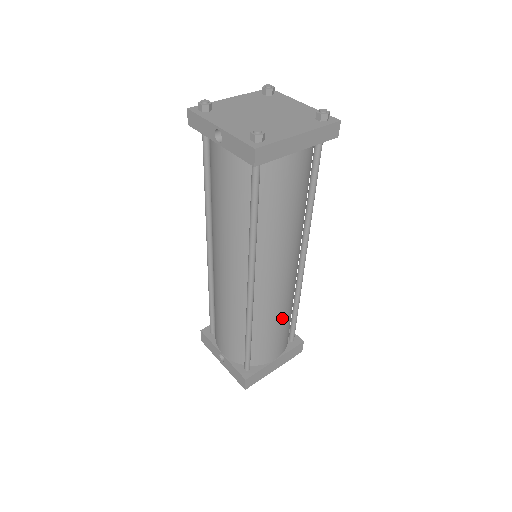
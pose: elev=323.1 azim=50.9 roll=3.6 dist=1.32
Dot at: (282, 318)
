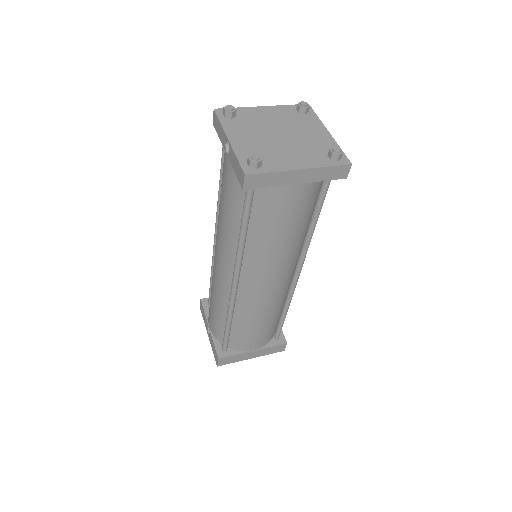
Dot at: (264, 319)
